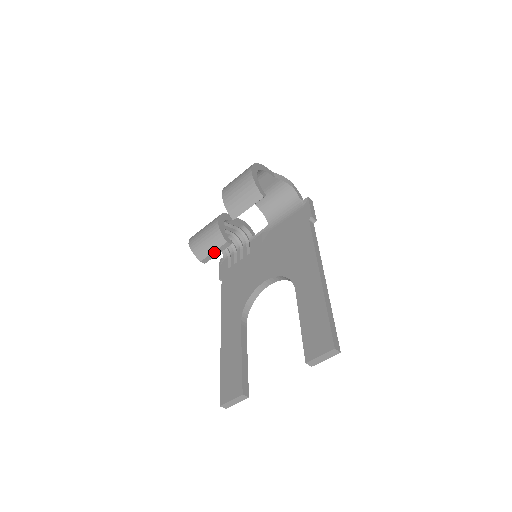
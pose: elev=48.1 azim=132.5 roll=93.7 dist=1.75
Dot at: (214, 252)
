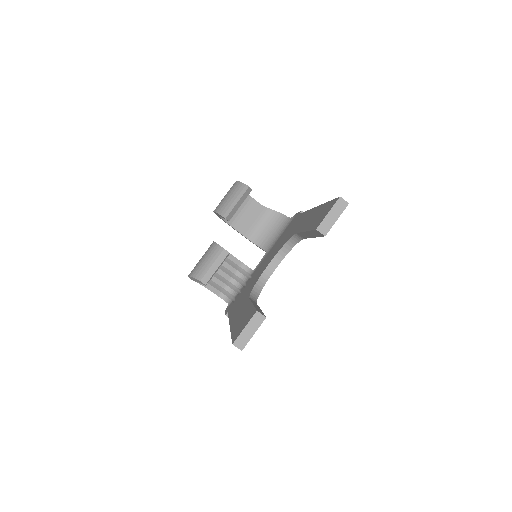
Dot at: (213, 265)
